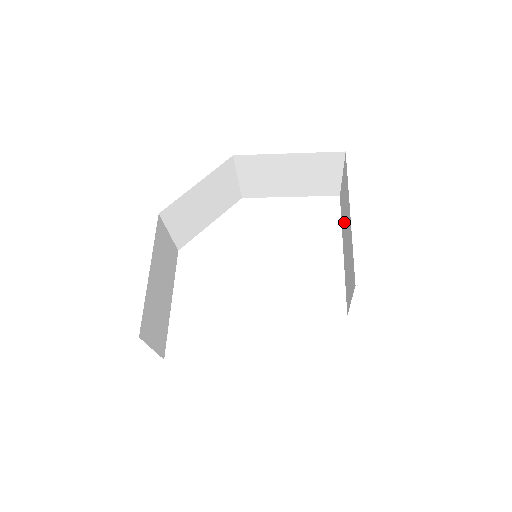
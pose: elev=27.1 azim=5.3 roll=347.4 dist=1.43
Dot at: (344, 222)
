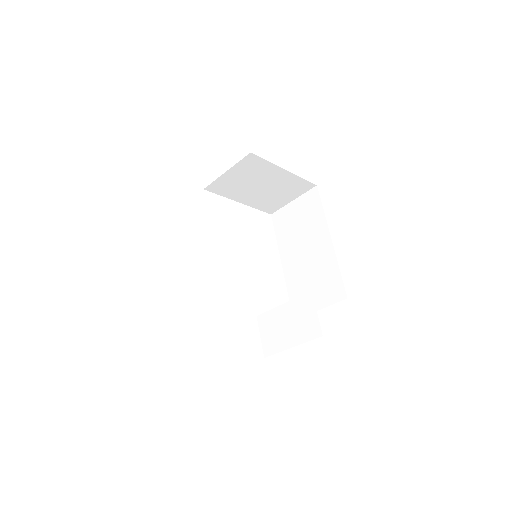
Dot at: (295, 241)
